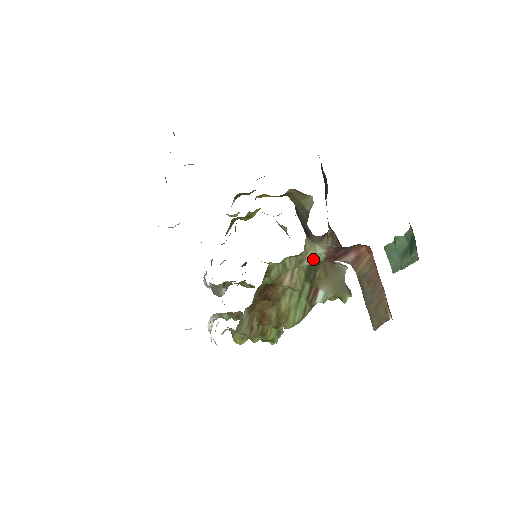
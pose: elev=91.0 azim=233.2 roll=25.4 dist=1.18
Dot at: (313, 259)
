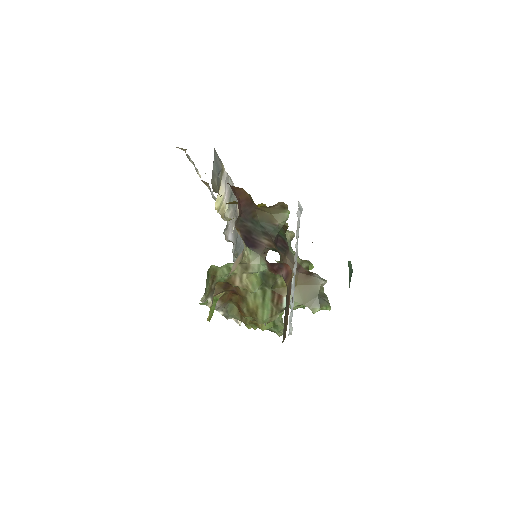
Dot at: (258, 268)
